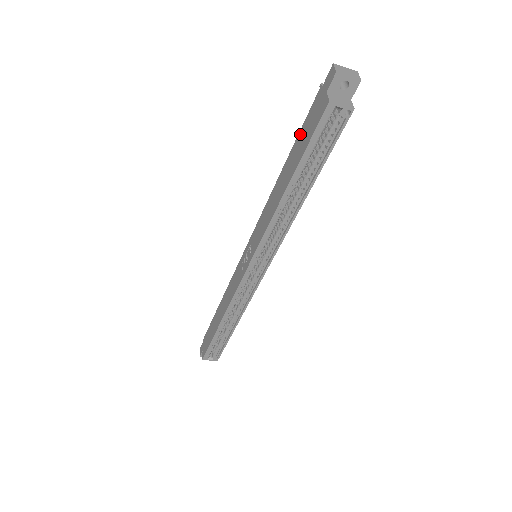
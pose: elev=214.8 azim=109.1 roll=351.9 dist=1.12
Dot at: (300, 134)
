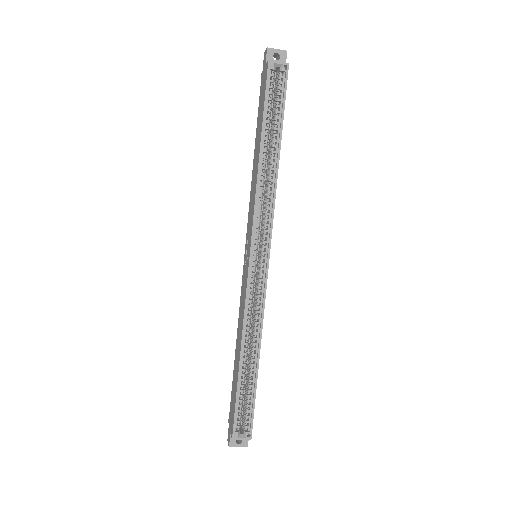
Dot at: (258, 114)
